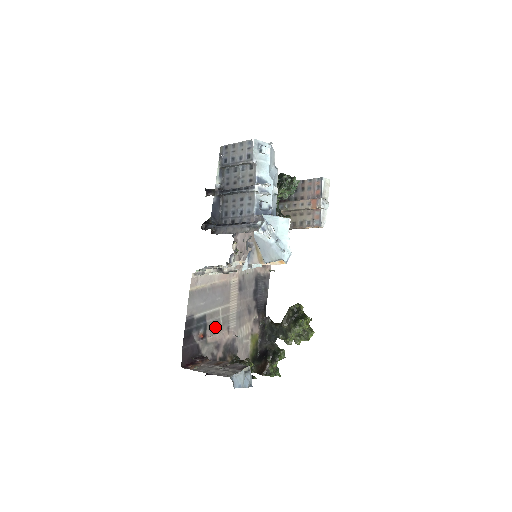
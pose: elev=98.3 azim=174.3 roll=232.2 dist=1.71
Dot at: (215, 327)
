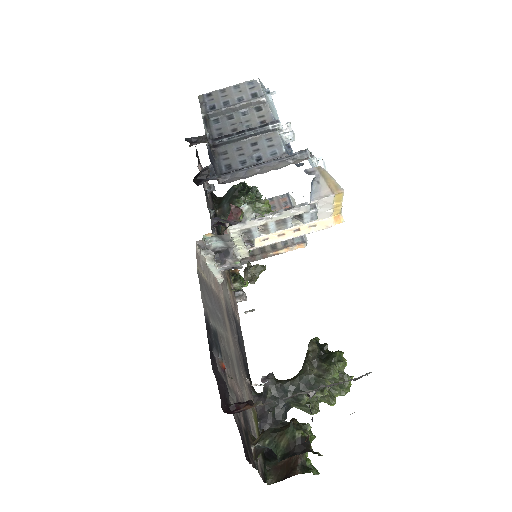
Dot at: (227, 363)
